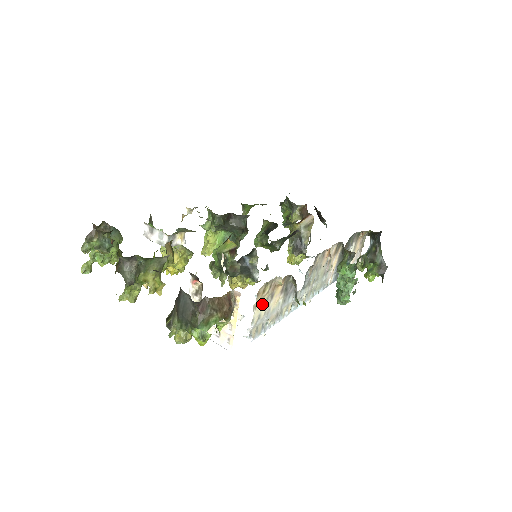
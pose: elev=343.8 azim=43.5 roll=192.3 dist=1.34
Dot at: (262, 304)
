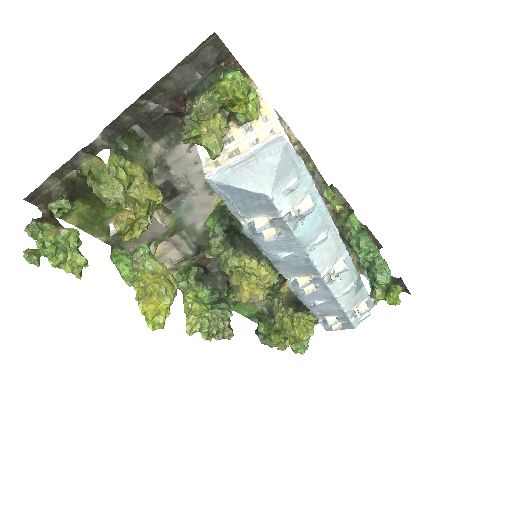
Dot at: occluded
